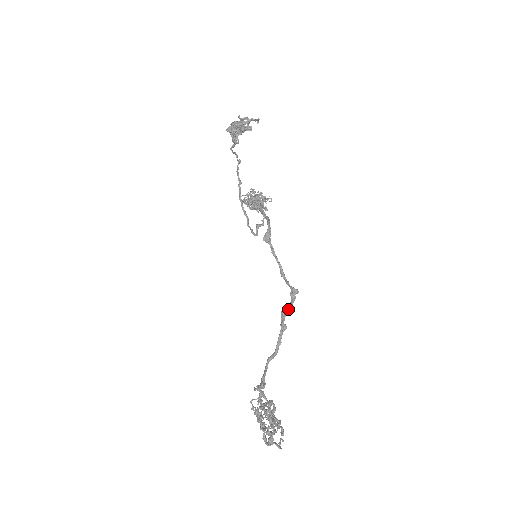
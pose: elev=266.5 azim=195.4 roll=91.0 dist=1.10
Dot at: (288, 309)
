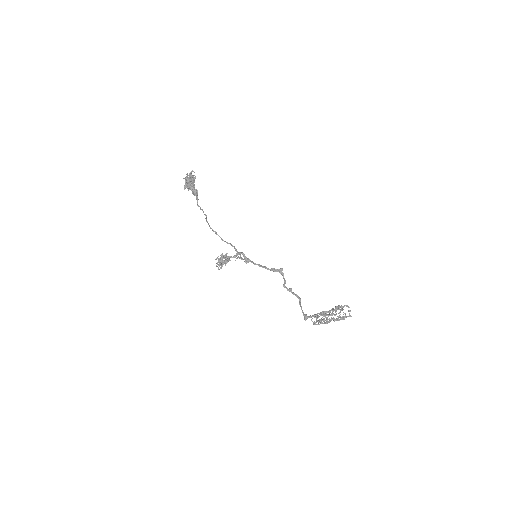
Dot at: (284, 283)
